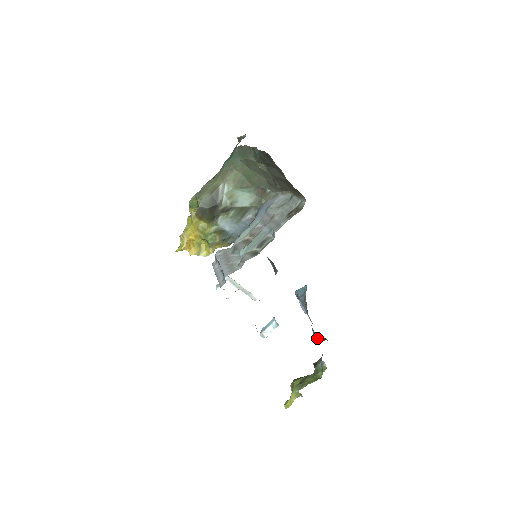
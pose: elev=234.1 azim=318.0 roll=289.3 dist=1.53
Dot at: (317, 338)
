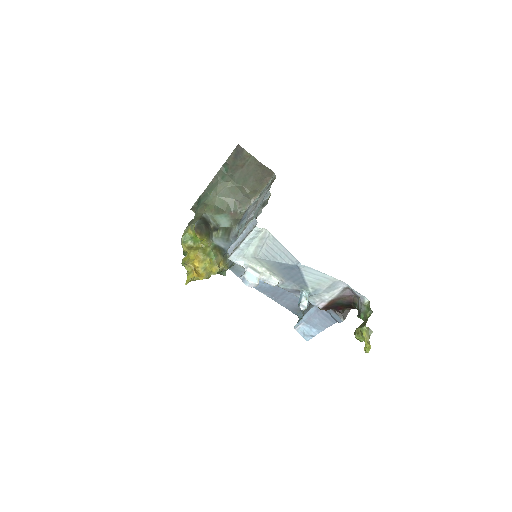
Dot at: (342, 316)
